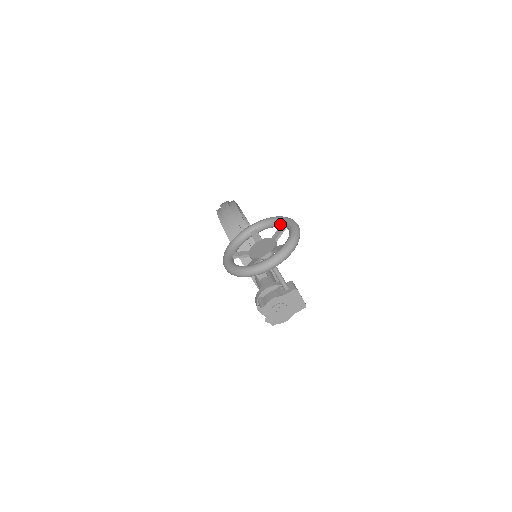
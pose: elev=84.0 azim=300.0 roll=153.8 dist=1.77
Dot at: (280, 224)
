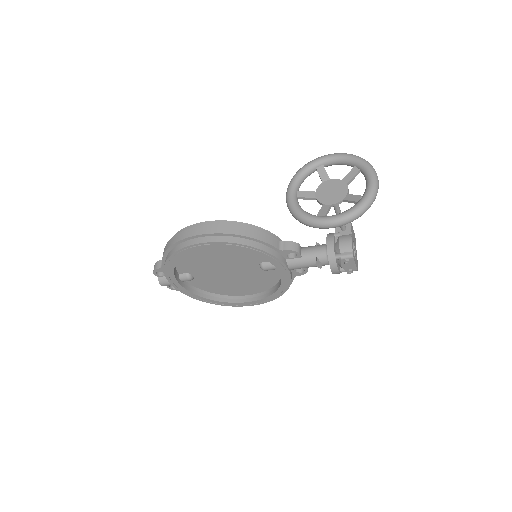
Dot at: (314, 169)
